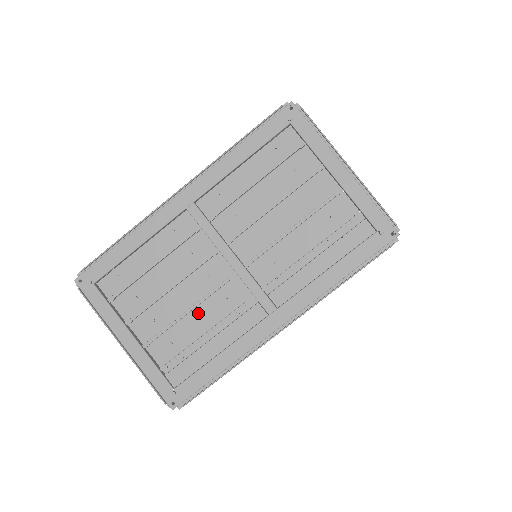
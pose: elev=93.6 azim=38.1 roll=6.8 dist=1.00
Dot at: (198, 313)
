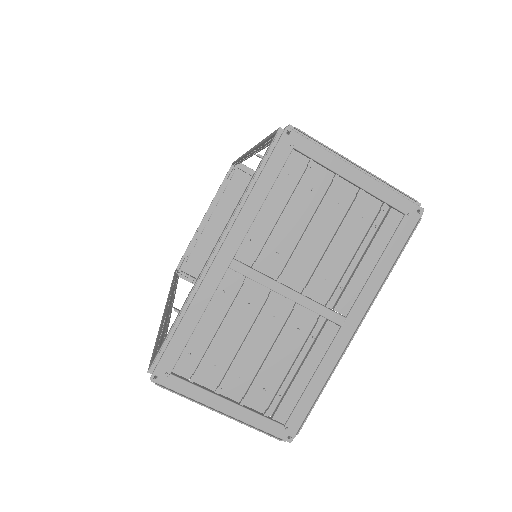
Dot at: (277, 353)
